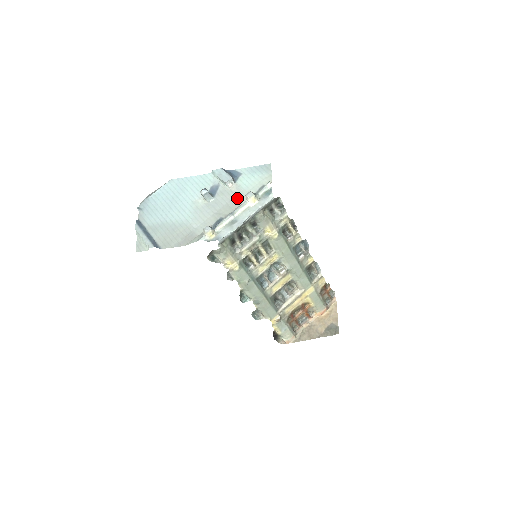
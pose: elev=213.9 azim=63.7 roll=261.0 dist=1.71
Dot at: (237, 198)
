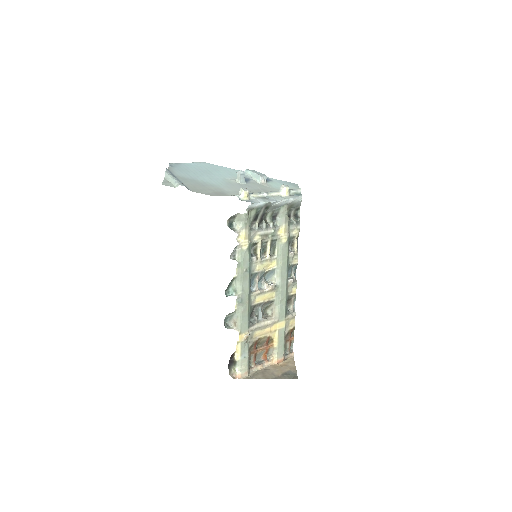
Dot at: (268, 190)
